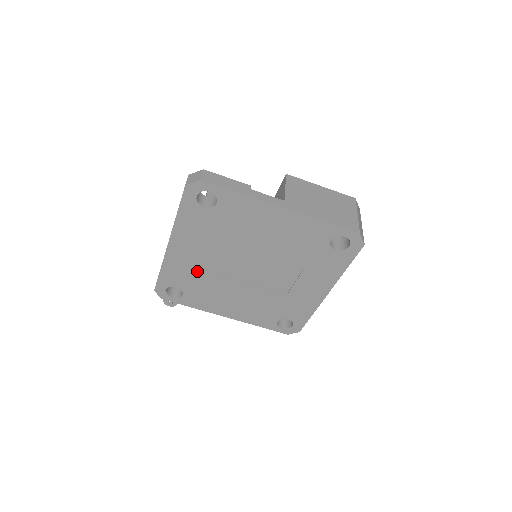
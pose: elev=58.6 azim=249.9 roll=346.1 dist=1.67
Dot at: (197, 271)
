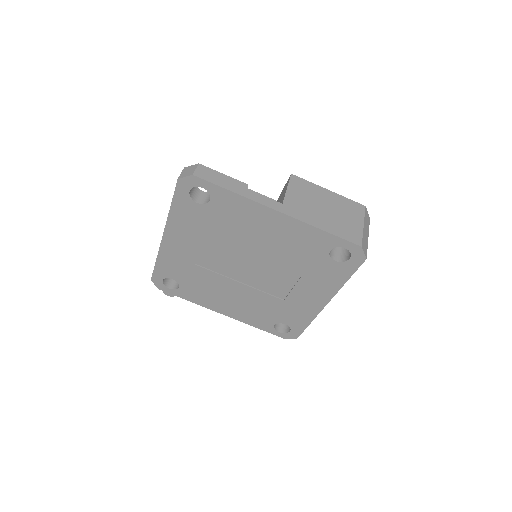
Dot at: (192, 266)
